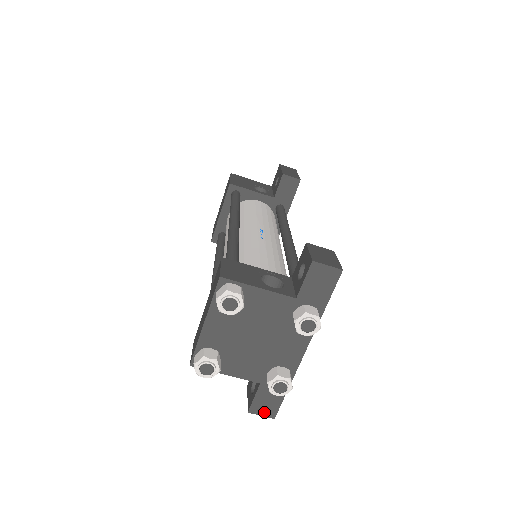
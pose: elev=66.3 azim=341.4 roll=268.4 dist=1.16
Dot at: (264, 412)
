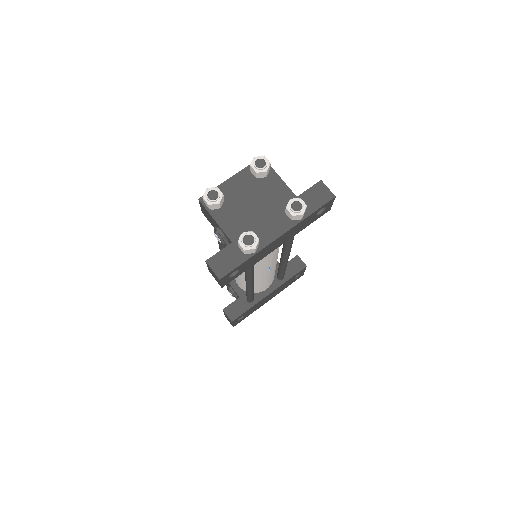
Dot at: (217, 269)
